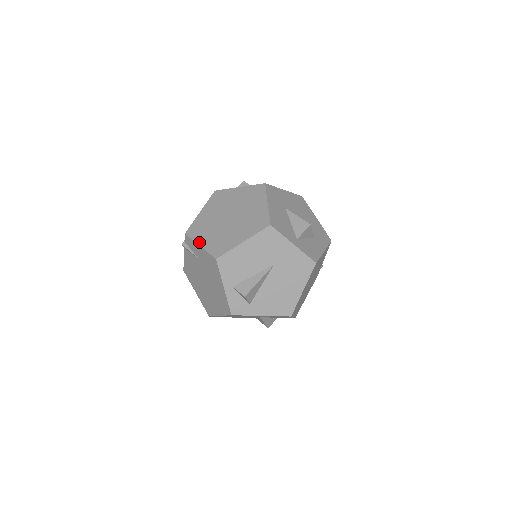
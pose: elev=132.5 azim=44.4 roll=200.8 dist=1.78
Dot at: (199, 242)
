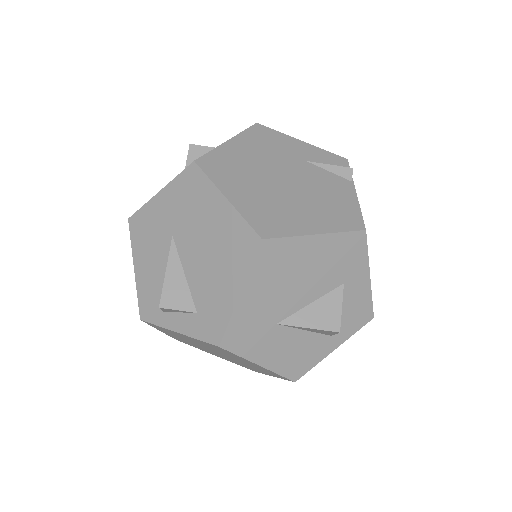
Dot at: occluded
